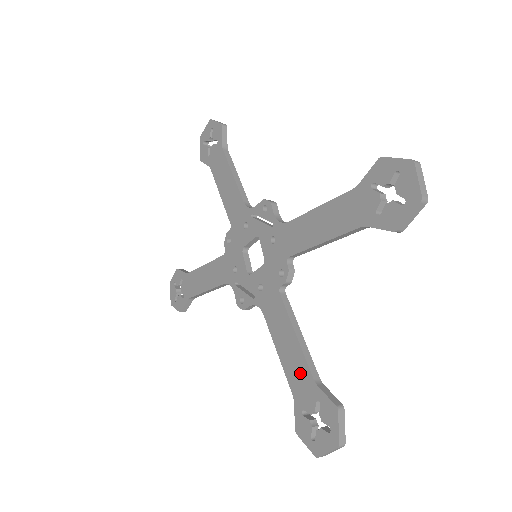
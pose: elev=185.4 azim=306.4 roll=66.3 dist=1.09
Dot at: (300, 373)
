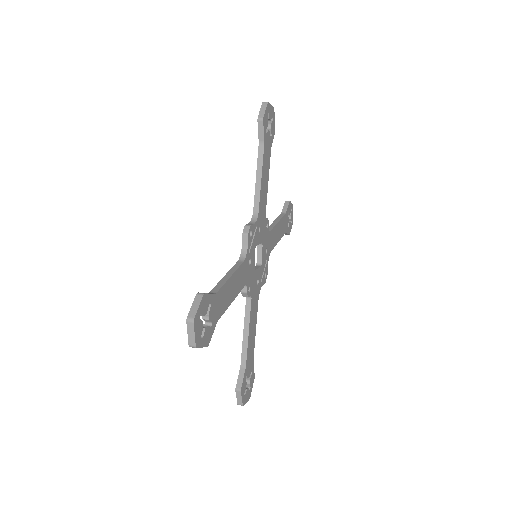
Dot at: occluded
